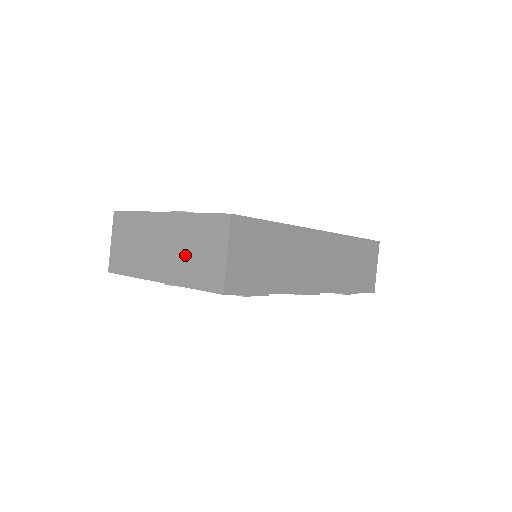
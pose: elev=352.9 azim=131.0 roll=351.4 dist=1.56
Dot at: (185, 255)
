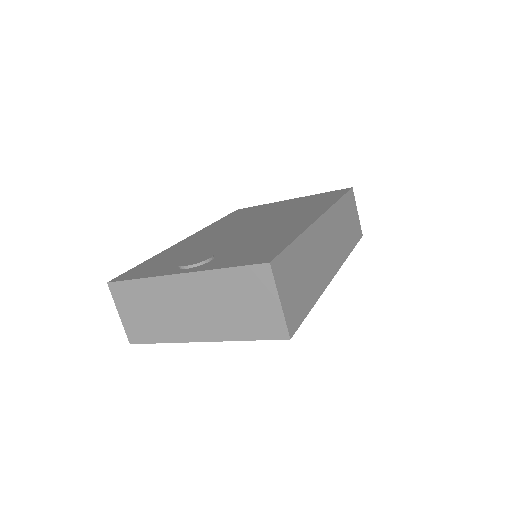
Dot at: (226, 311)
